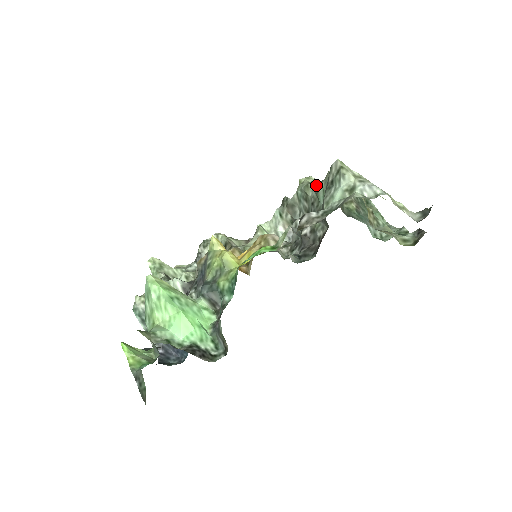
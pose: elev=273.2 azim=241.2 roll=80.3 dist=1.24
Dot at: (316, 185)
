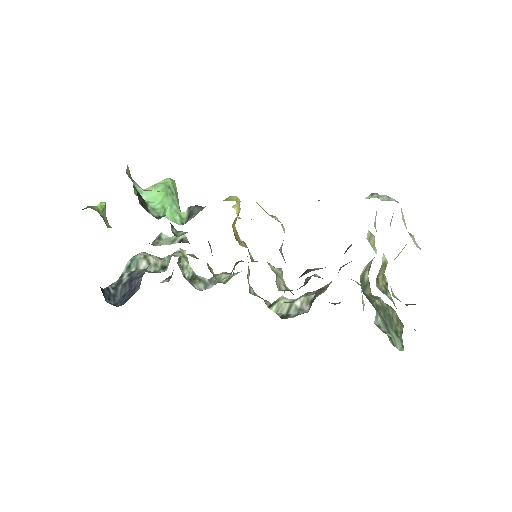
Dot at: occluded
